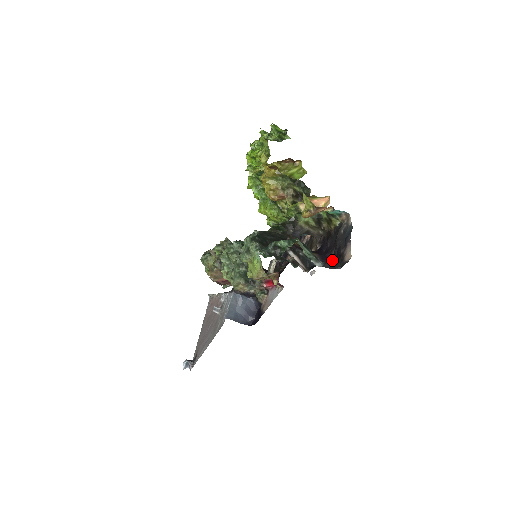
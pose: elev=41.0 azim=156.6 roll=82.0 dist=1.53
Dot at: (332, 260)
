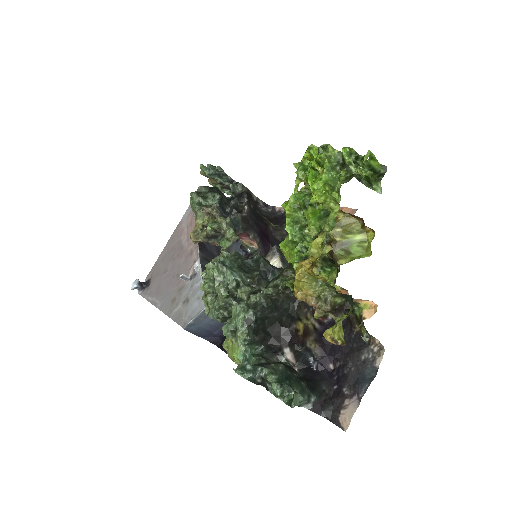
Dot at: (331, 371)
